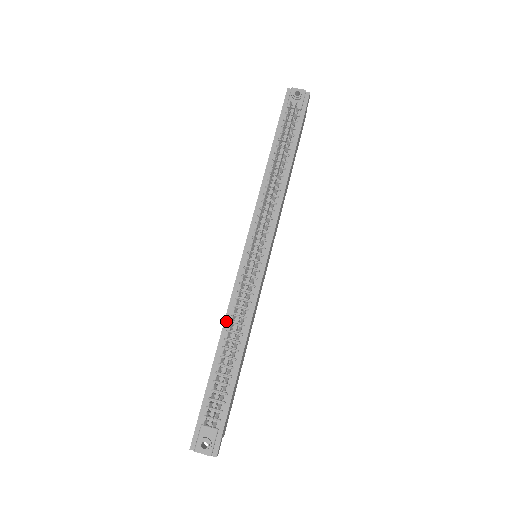
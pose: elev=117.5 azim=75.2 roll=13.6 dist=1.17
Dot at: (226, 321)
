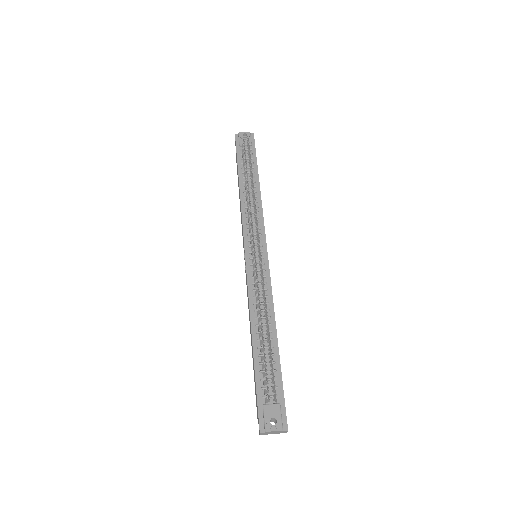
Dot at: (251, 311)
